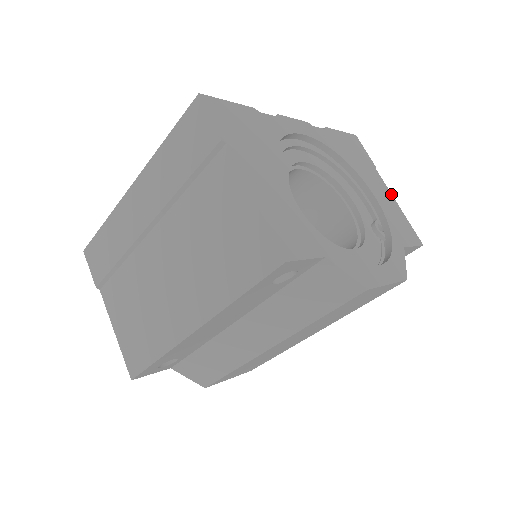
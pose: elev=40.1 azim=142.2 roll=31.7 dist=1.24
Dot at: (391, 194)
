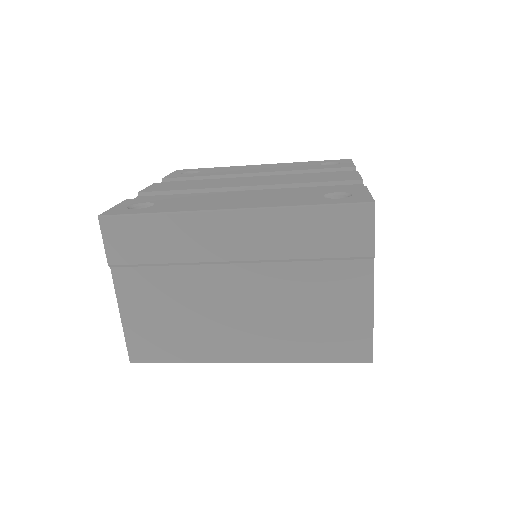
Dot at: occluded
